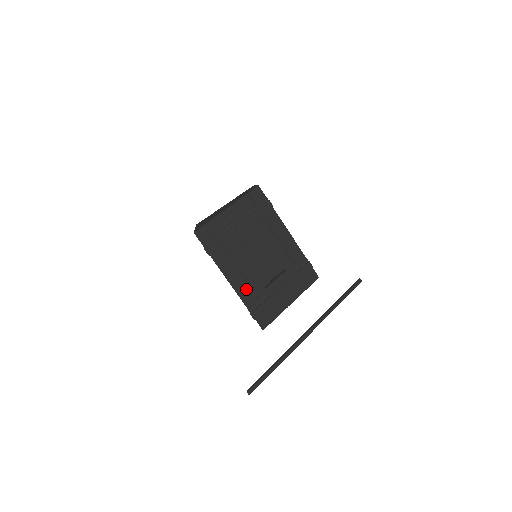
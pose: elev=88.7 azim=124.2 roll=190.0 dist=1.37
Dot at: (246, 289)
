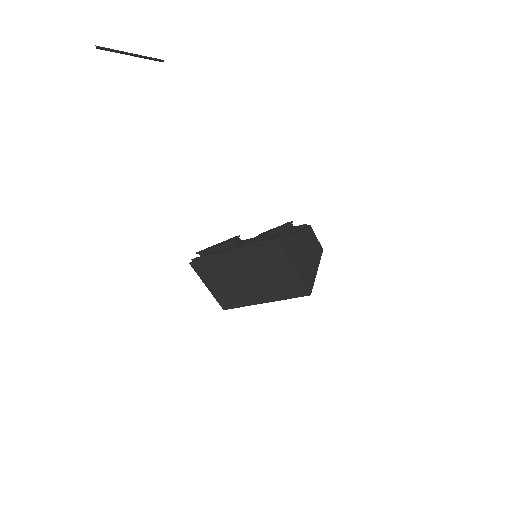
Dot at: (246, 245)
